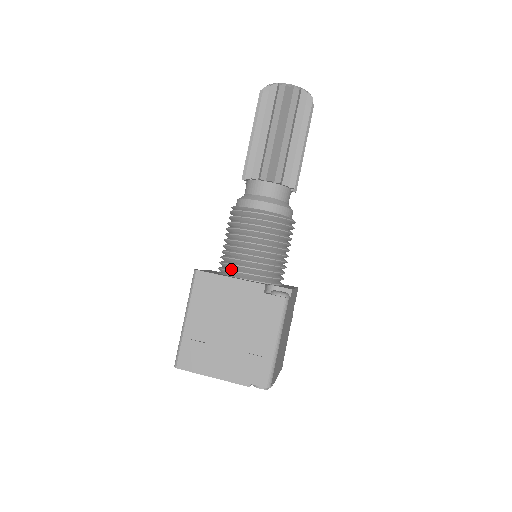
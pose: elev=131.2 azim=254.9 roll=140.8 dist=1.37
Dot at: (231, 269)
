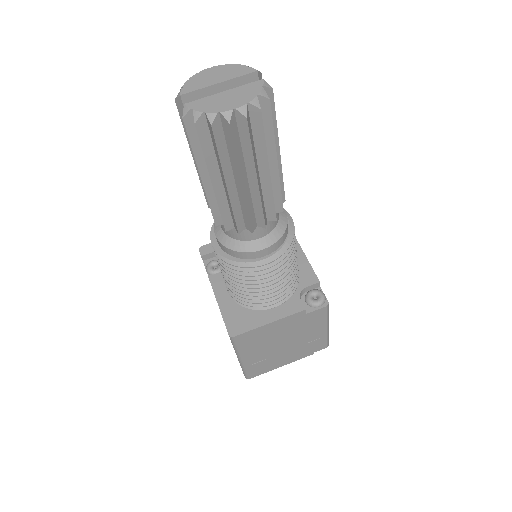
Dot at: (257, 305)
